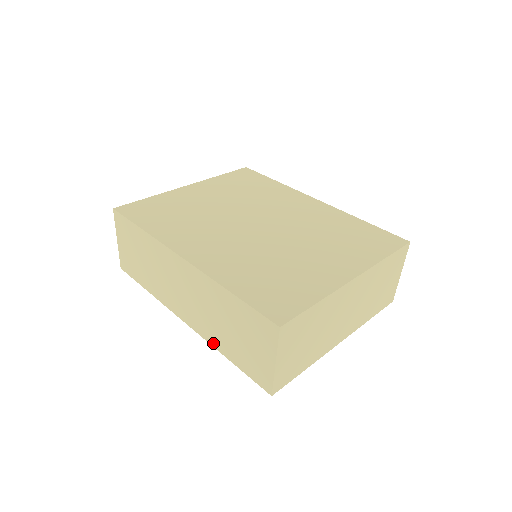
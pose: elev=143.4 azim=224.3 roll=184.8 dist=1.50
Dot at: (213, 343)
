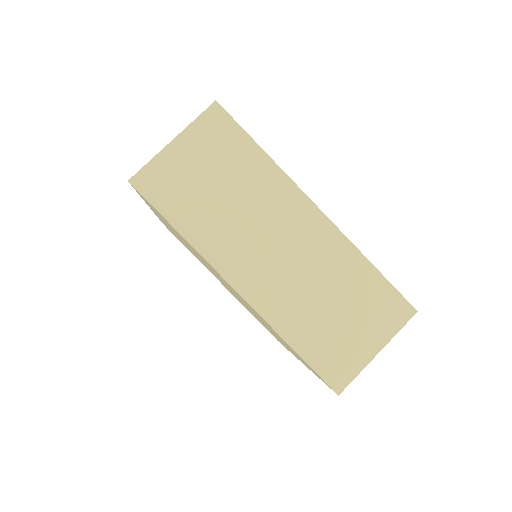
Dot at: occluded
